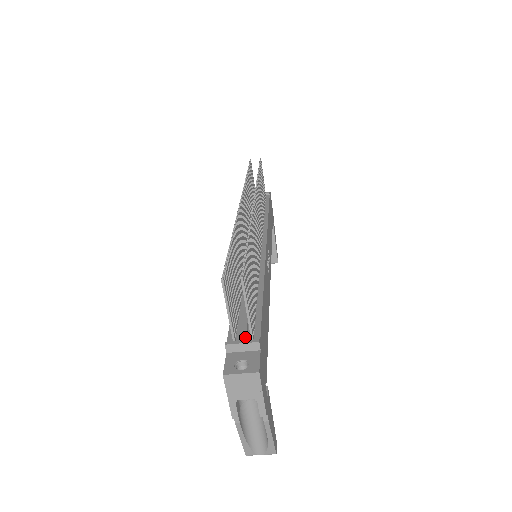
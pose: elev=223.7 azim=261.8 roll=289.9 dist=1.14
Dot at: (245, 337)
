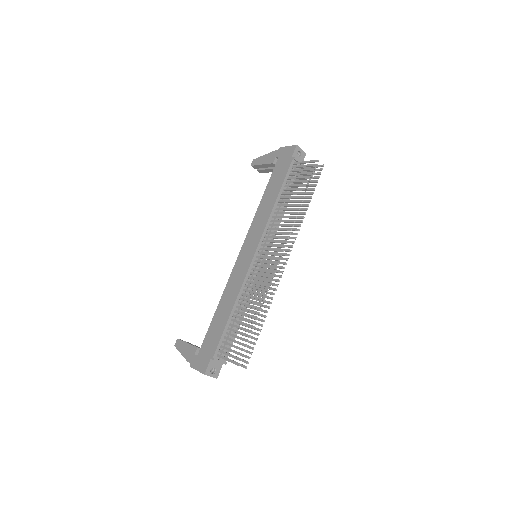
Dot at: (223, 359)
